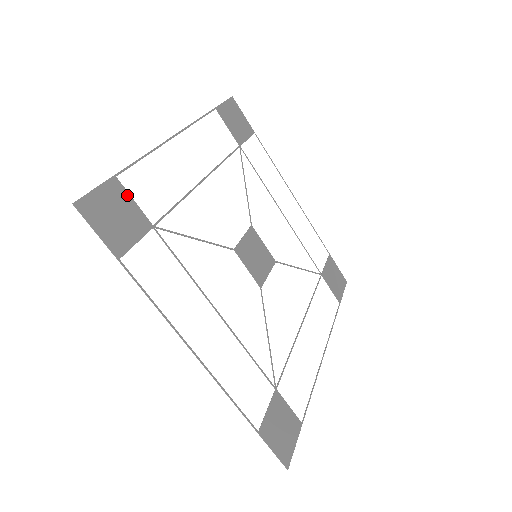
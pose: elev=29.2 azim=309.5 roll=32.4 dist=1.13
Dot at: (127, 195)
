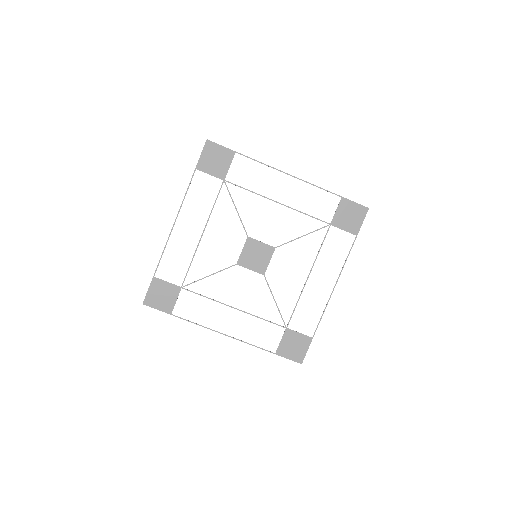
Dot at: (163, 282)
